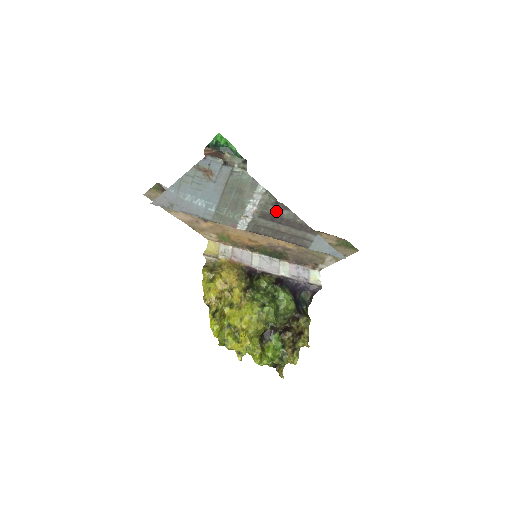
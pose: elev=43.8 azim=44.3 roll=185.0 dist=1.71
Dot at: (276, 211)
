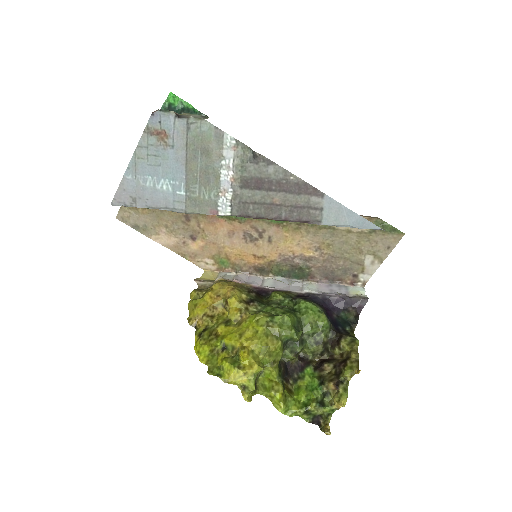
Dot at: (259, 171)
